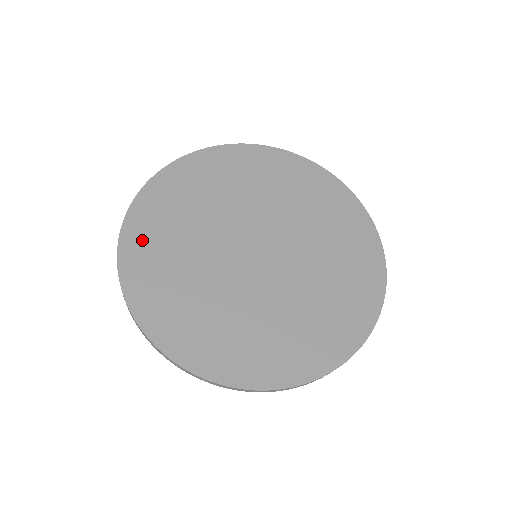
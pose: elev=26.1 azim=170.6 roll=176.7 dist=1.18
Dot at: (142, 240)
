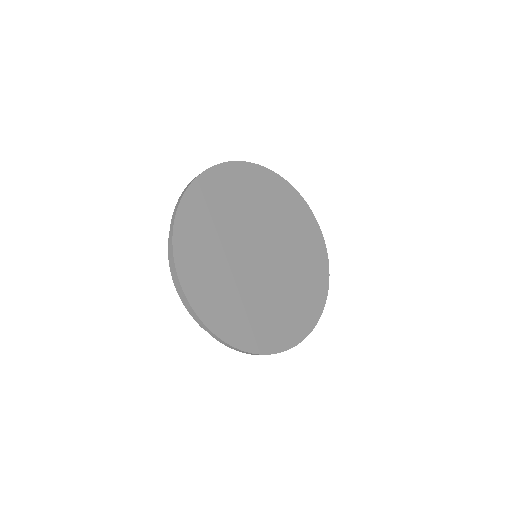
Dot at: (204, 194)
